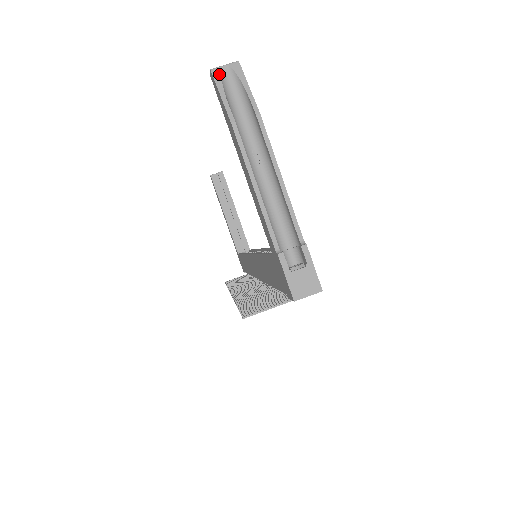
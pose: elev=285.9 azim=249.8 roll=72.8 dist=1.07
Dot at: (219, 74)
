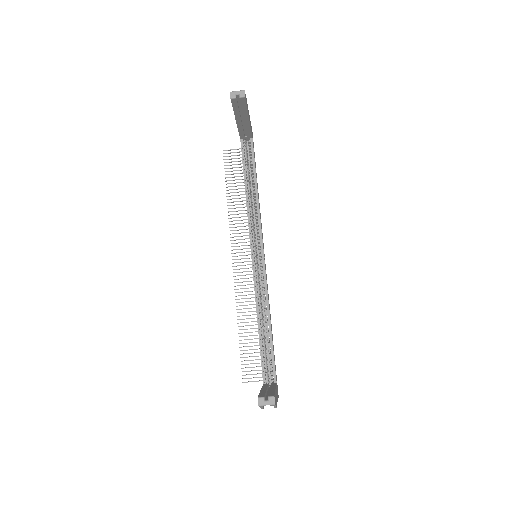
Dot at: (262, 406)
